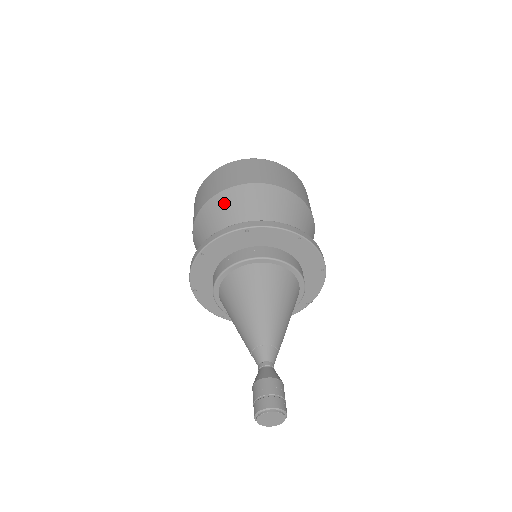
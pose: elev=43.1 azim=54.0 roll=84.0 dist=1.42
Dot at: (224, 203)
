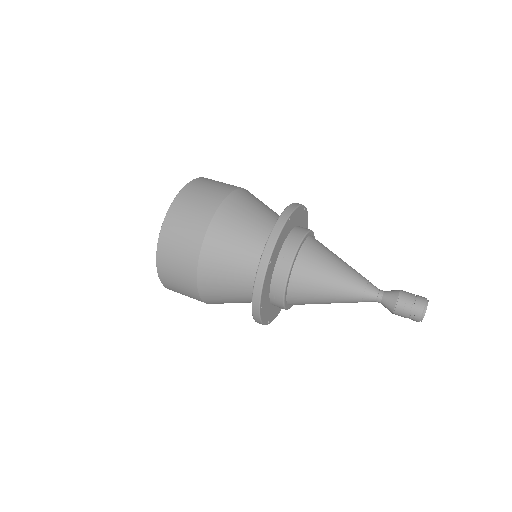
Dot at: (249, 196)
